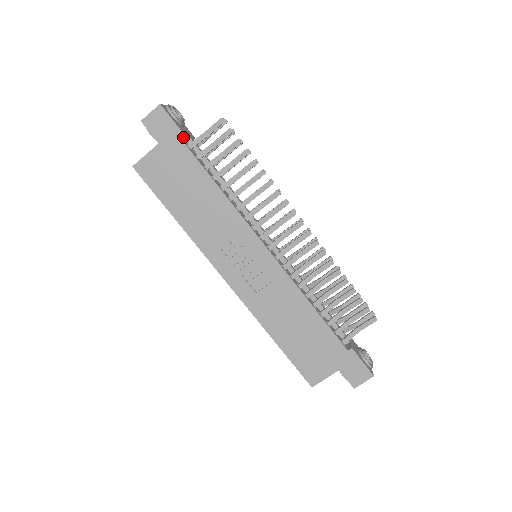
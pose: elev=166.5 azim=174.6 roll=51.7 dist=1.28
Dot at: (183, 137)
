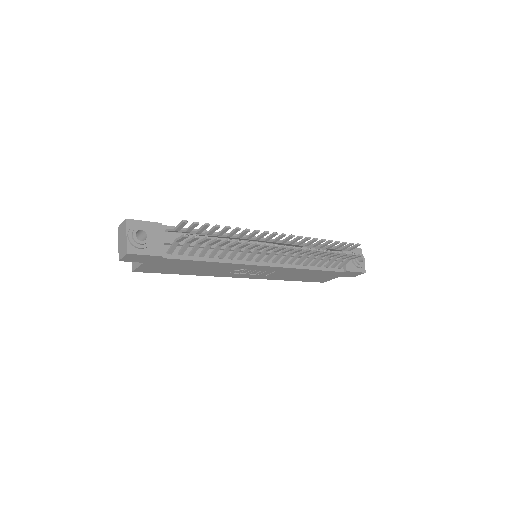
Dot at: (161, 257)
